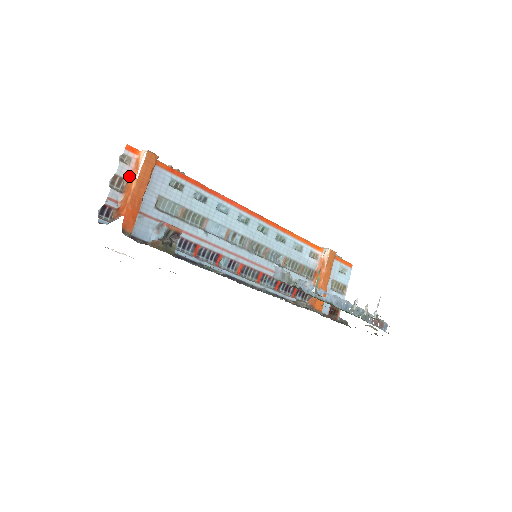
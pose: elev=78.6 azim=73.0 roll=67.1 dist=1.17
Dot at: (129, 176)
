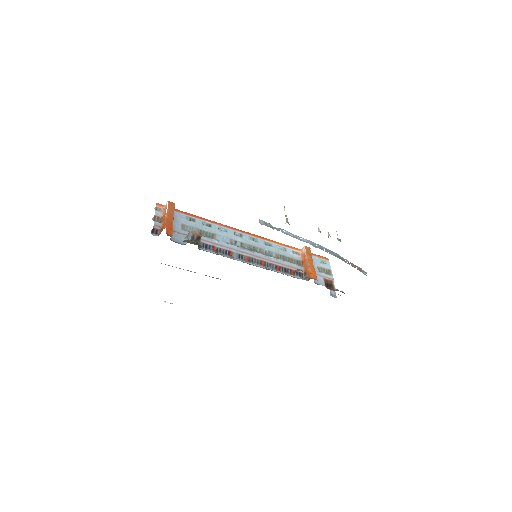
Dot at: (162, 215)
